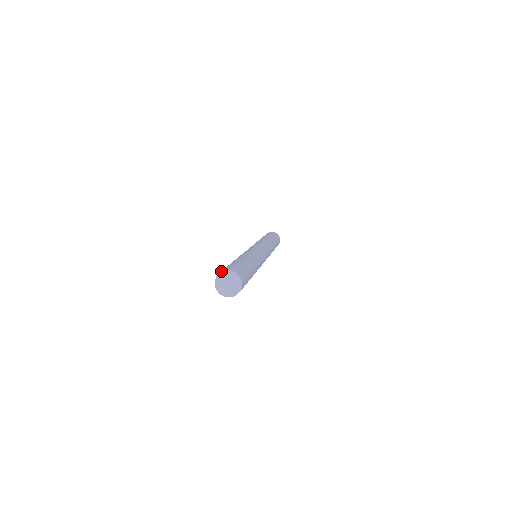
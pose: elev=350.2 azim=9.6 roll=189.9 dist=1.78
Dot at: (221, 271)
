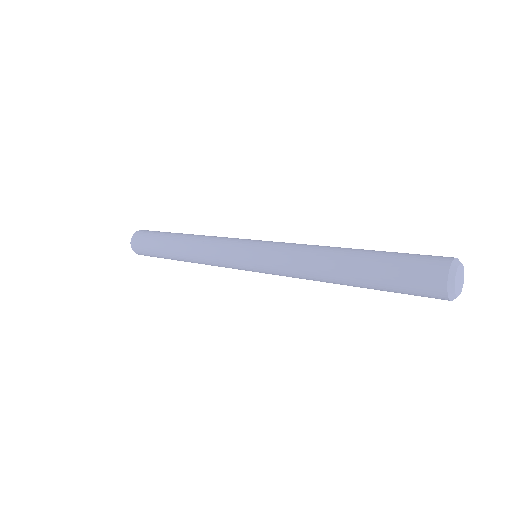
Dot at: (451, 257)
